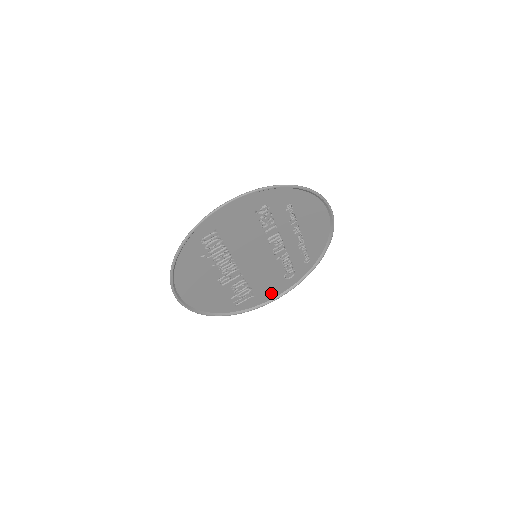
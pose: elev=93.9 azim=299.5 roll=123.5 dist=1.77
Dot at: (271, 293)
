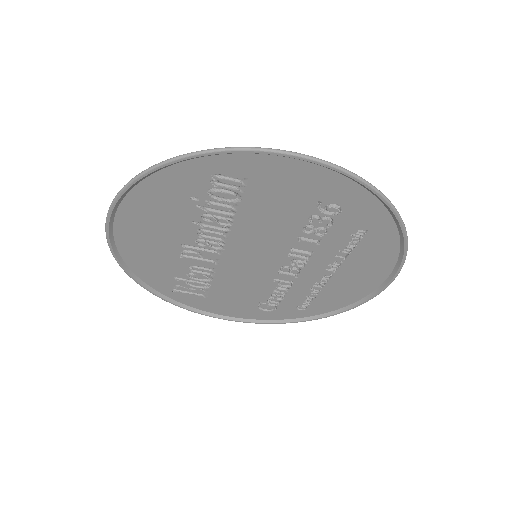
Dot at: (226, 308)
